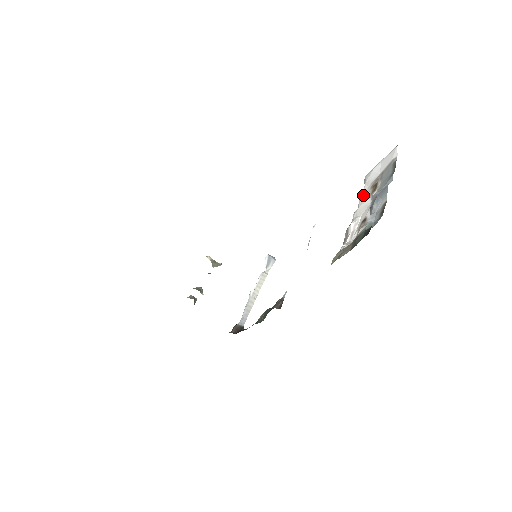
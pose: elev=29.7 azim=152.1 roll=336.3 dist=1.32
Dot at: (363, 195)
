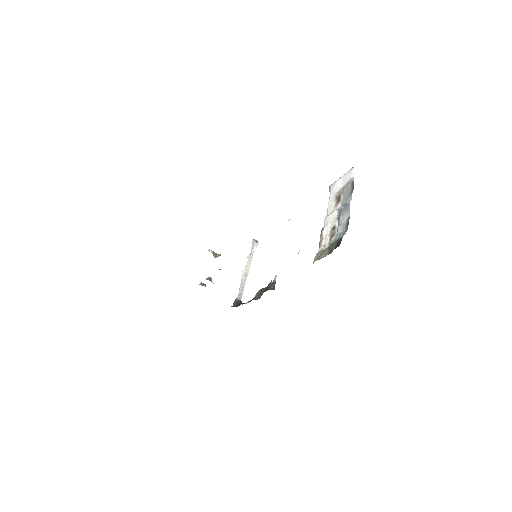
Dot at: (330, 203)
